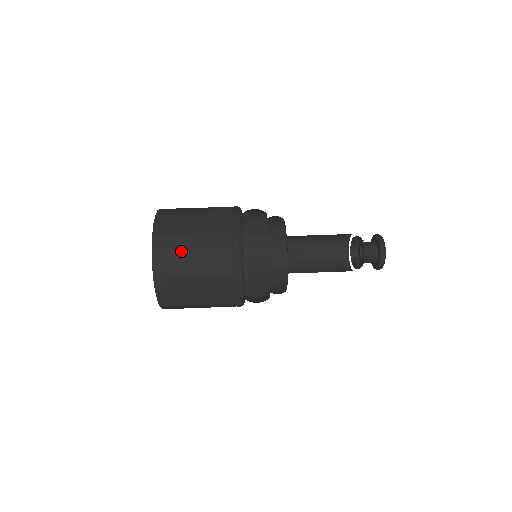
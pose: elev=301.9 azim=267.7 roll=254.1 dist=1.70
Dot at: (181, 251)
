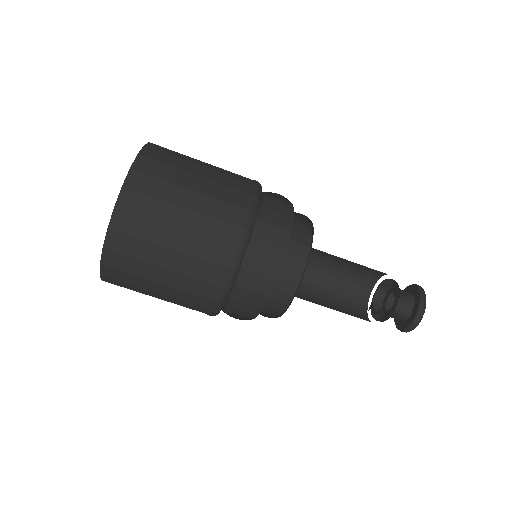
Dot at: occluded
